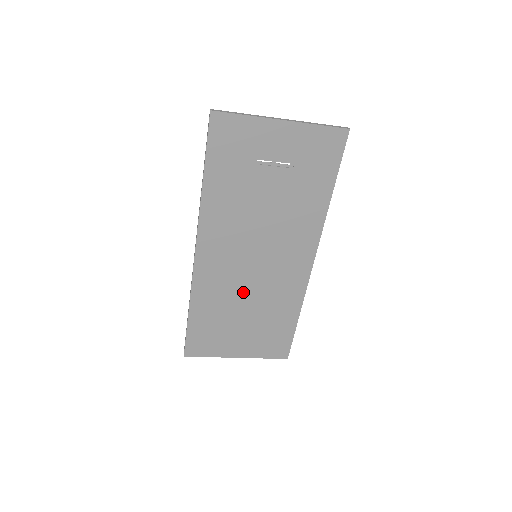
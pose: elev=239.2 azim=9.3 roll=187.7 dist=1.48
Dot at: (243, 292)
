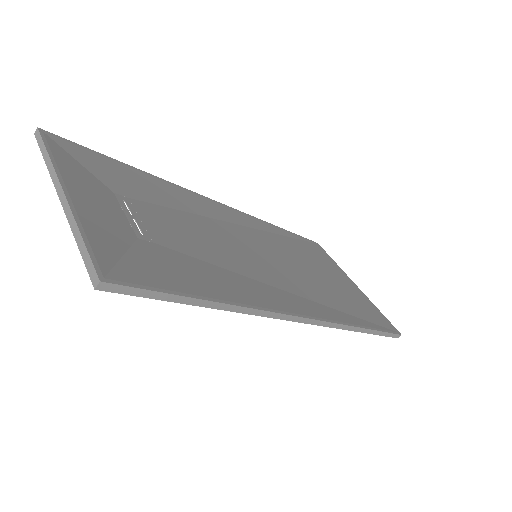
Dot at: occluded
